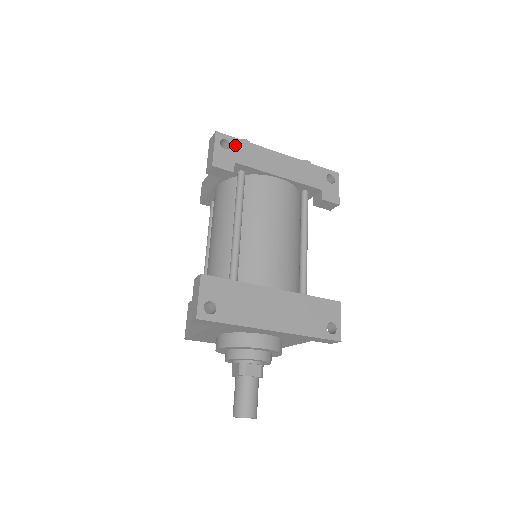
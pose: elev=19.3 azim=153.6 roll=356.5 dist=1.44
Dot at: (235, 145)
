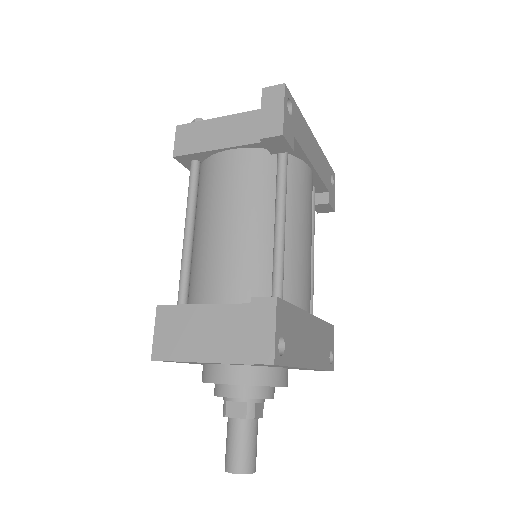
Dot at: (294, 111)
